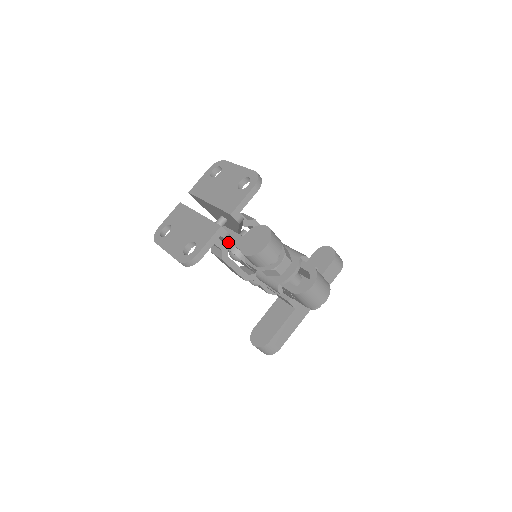
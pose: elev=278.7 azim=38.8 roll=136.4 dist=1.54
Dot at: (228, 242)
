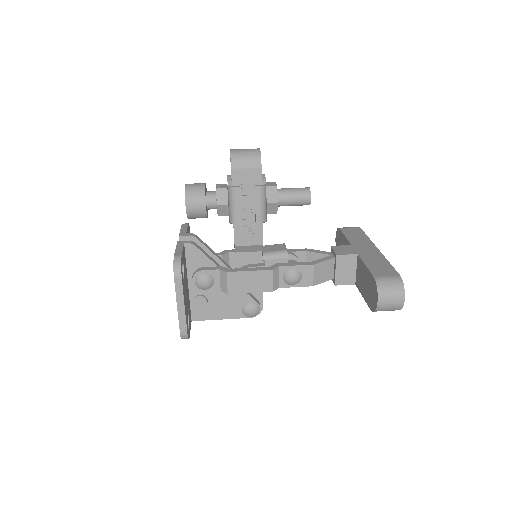
Dot at: occluded
